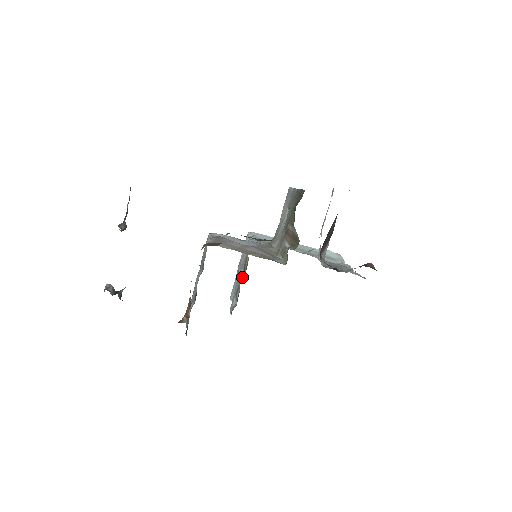
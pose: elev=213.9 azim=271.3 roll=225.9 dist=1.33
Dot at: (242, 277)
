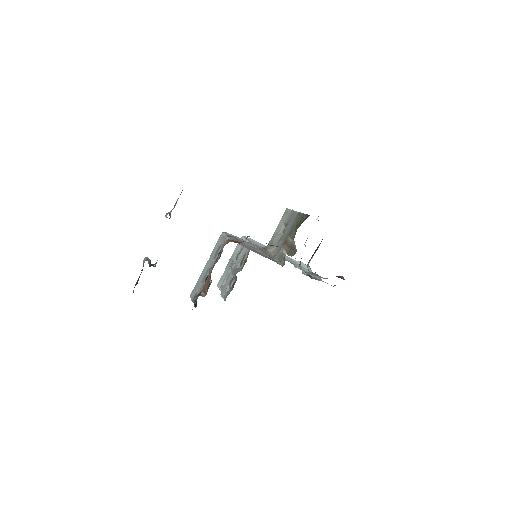
Dot at: (240, 270)
